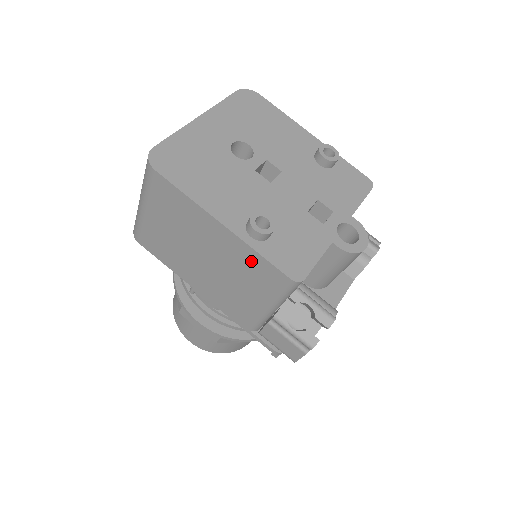
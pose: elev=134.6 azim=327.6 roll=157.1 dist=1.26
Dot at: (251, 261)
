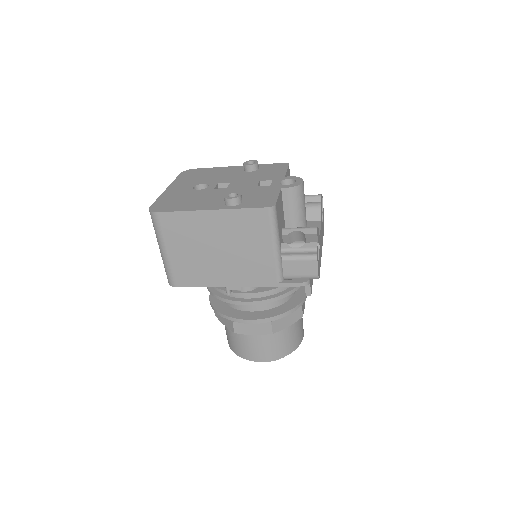
Dot at: (241, 220)
